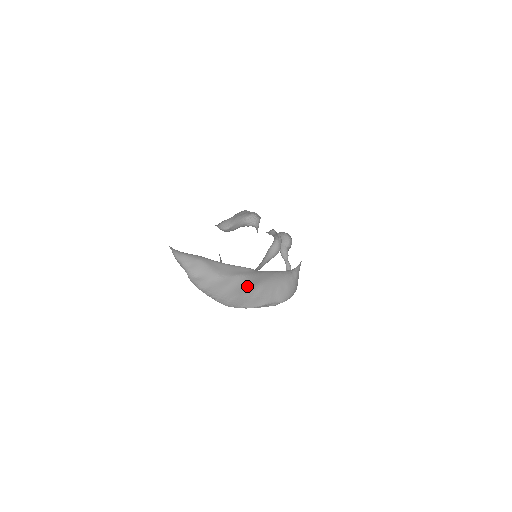
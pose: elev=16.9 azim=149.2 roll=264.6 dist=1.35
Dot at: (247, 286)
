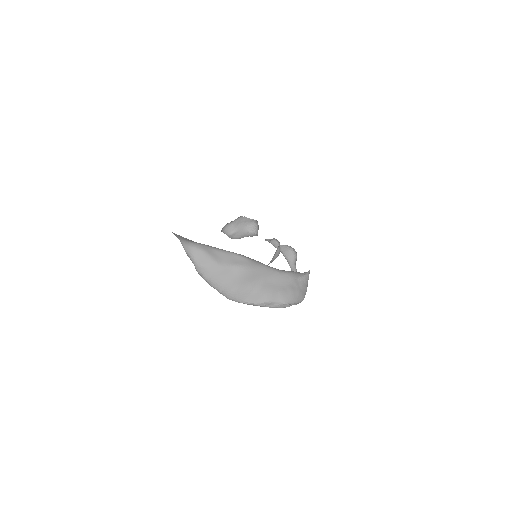
Dot at: (246, 279)
